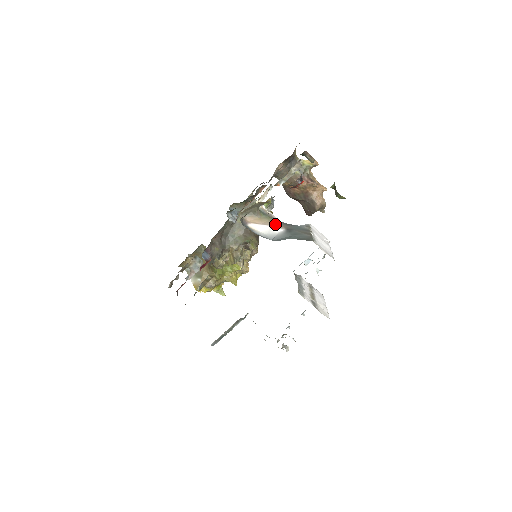
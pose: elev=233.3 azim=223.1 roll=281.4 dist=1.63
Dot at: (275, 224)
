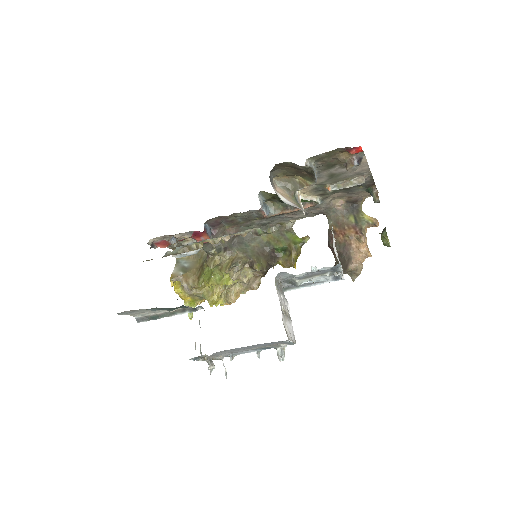
Dot at: occluded
